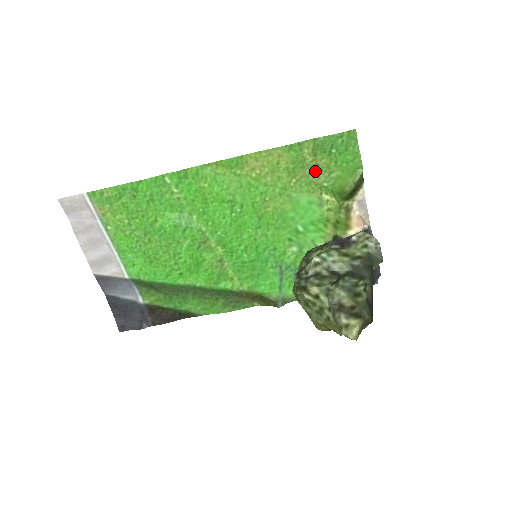
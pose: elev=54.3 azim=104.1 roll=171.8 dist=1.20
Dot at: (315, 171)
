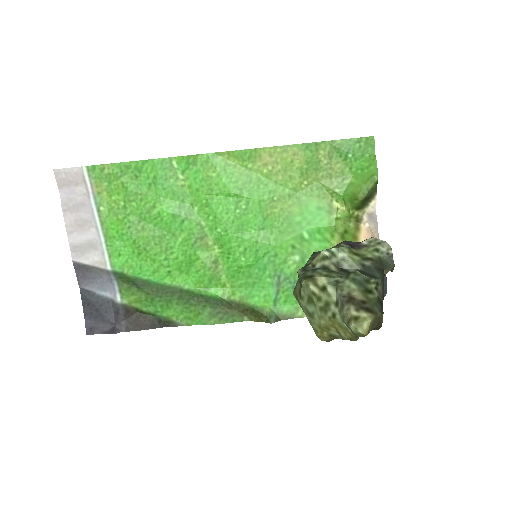
Dot at: (328, 175)
